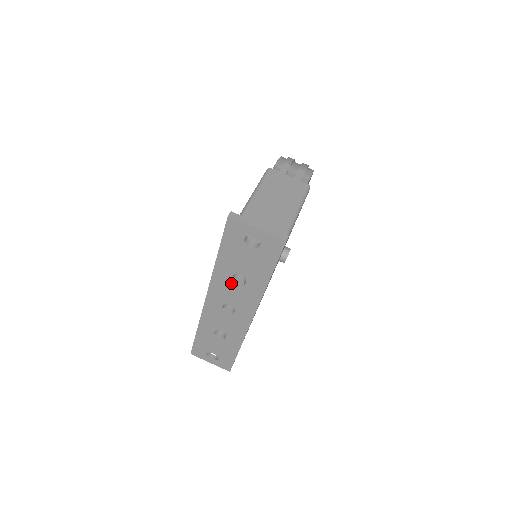
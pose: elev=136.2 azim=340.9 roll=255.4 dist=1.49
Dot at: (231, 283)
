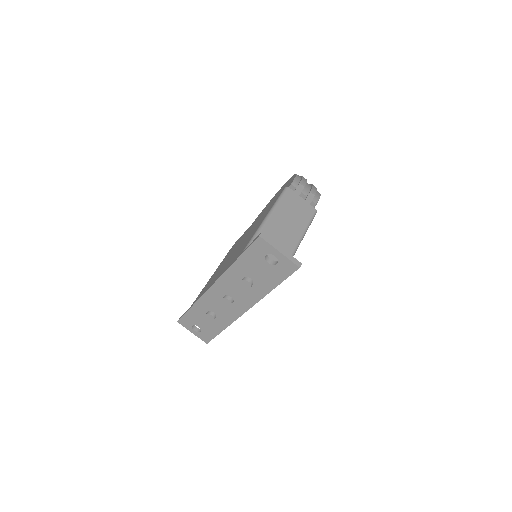
Dot at: (239, 282)
